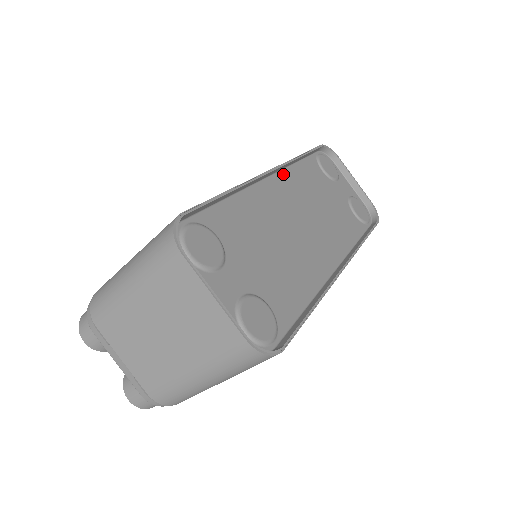
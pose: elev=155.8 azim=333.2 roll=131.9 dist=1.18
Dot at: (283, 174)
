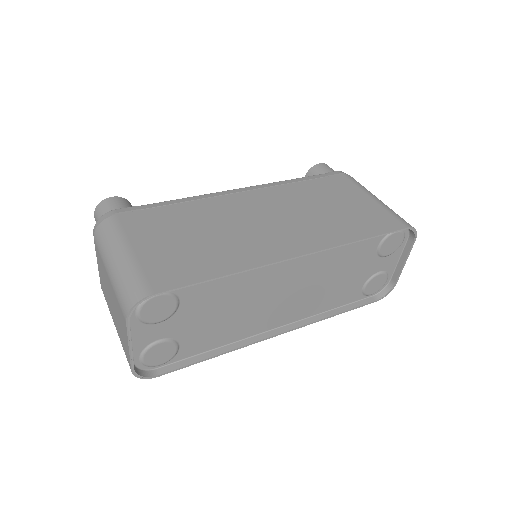
Dot at: occluded
